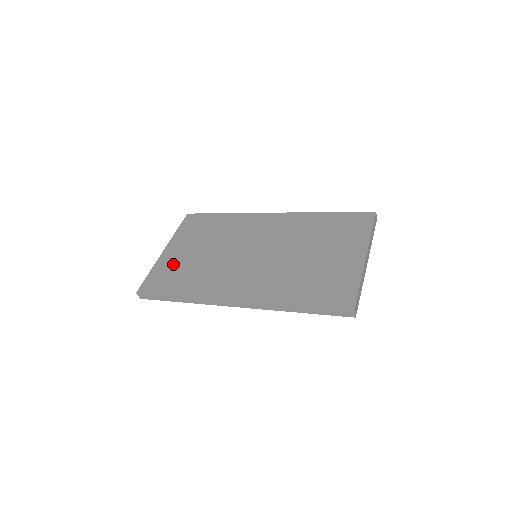
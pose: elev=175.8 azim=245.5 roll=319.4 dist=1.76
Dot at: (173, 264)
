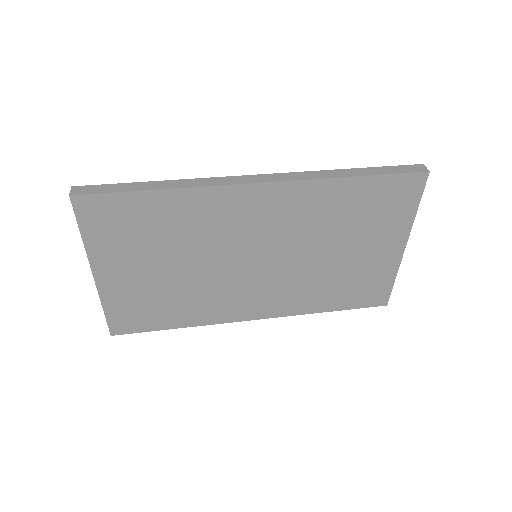
Dot at: (134, 295)
